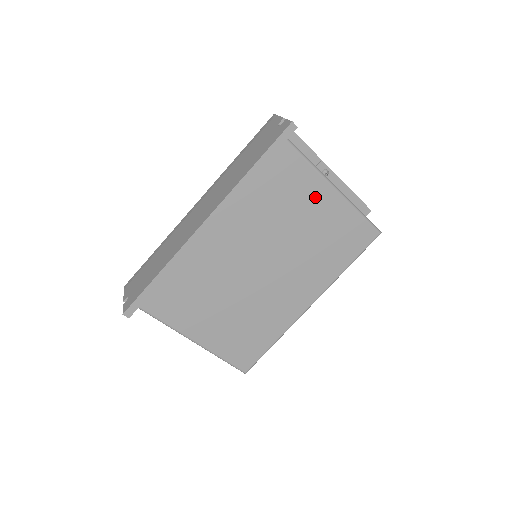
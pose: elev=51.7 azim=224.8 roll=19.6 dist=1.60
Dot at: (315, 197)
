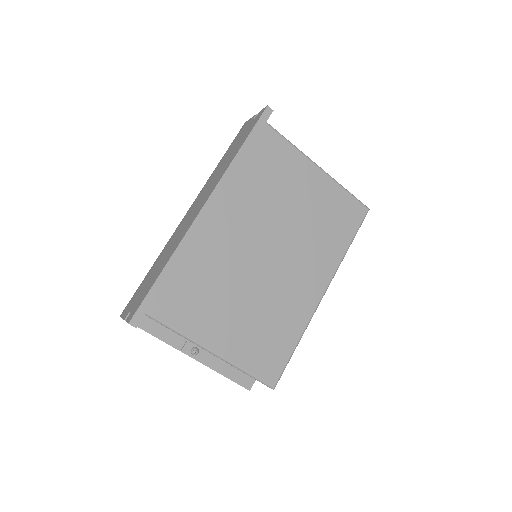
Dot at: (302, 176)
